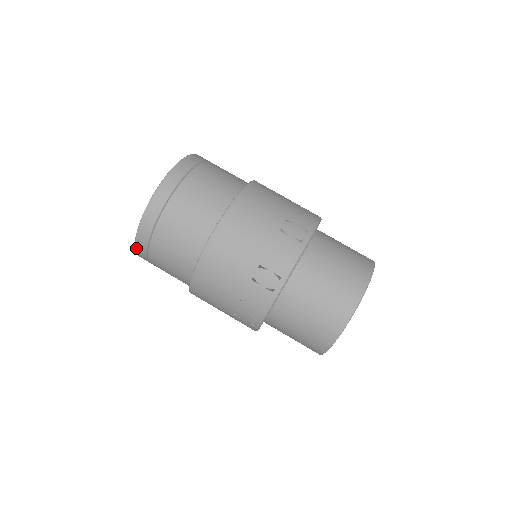
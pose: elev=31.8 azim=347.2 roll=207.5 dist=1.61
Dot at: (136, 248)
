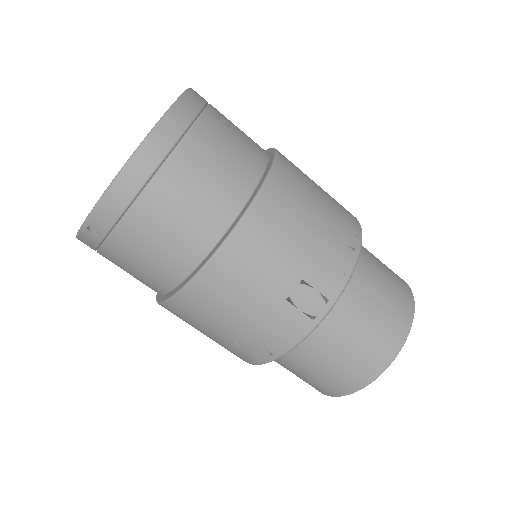
Dot at: (85, 226)
